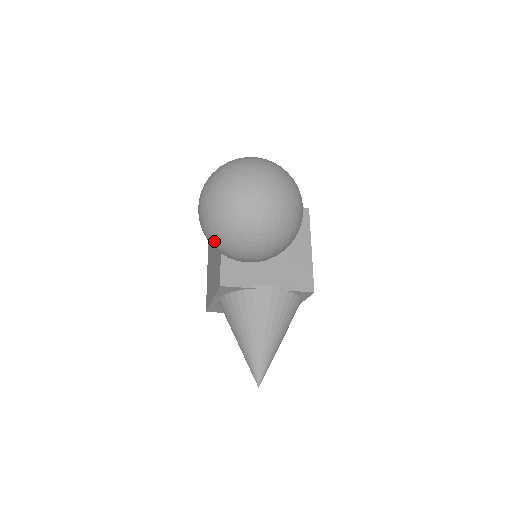
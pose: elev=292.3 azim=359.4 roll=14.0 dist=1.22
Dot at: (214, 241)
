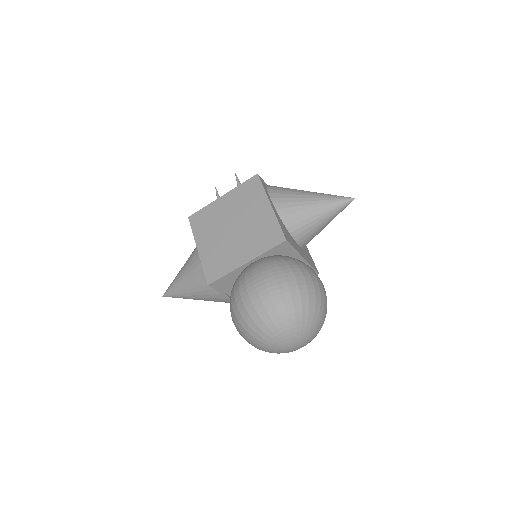
Dot at: (233, 311)
